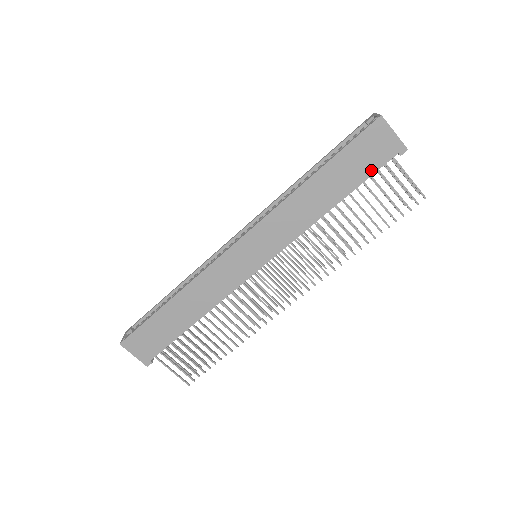
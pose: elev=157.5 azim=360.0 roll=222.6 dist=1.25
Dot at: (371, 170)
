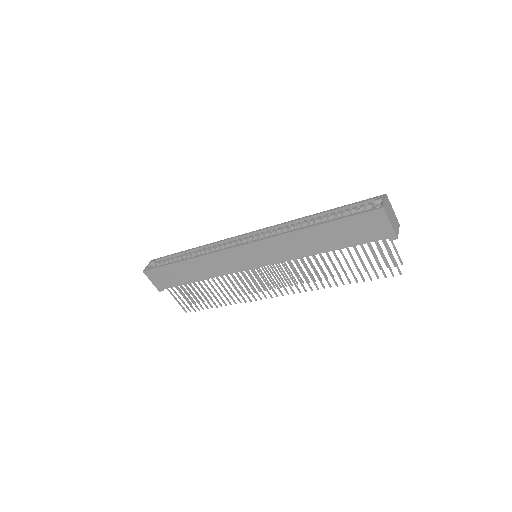
Dot at: (362, 241)
